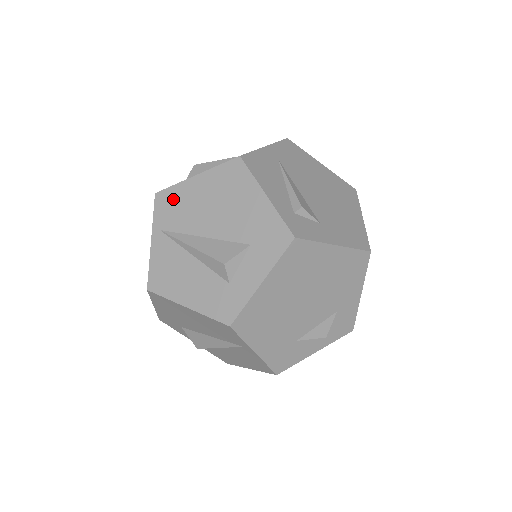
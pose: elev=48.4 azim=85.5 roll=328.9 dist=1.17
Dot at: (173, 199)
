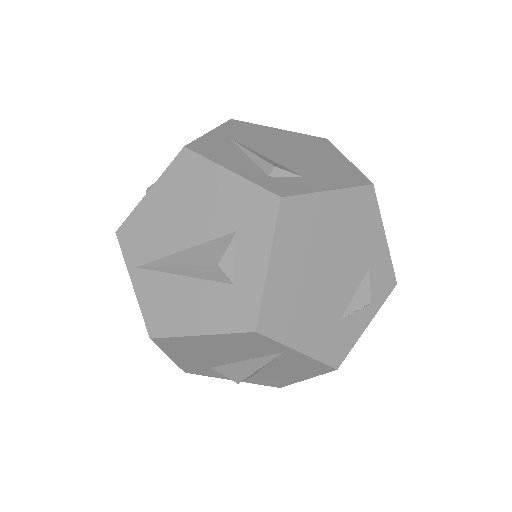
Dot at: (136, 228)
